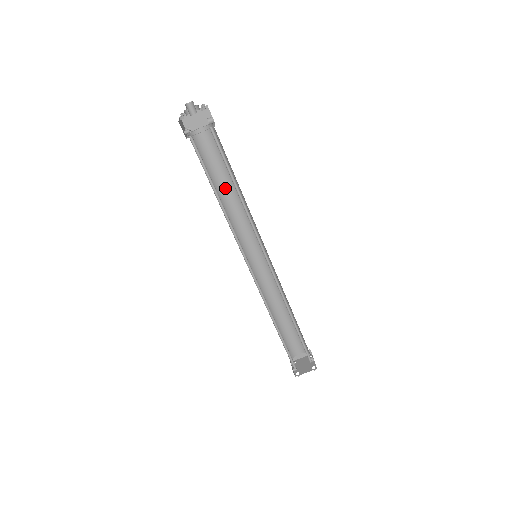
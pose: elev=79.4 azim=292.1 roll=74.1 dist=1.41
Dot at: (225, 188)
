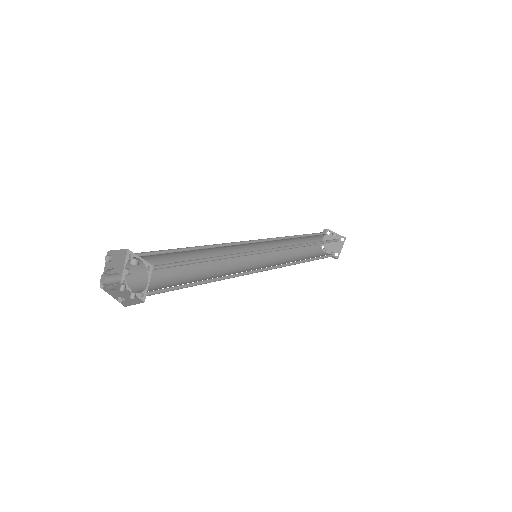
Dot at: occluded
